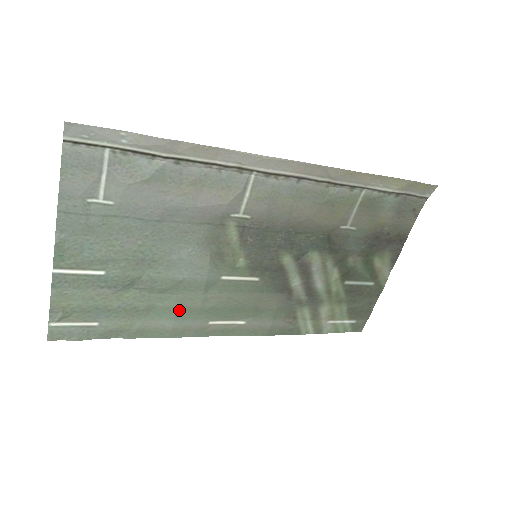
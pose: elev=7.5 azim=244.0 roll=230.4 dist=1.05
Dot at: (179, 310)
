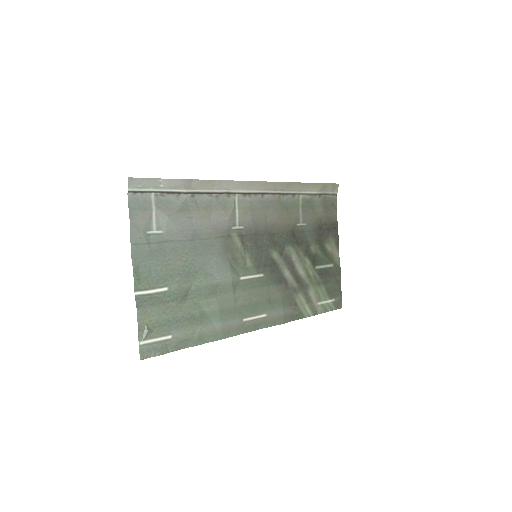
Dot at: (221, 312)
